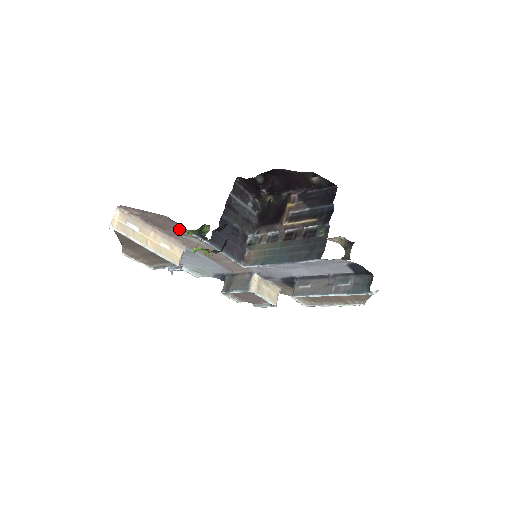
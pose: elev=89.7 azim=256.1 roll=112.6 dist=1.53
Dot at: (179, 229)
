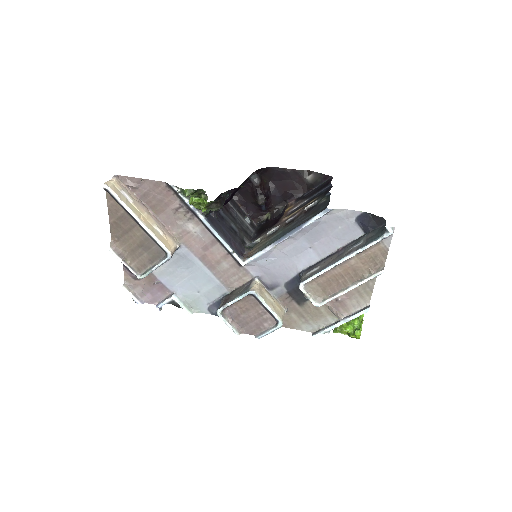
Dot at: (175, 206)
